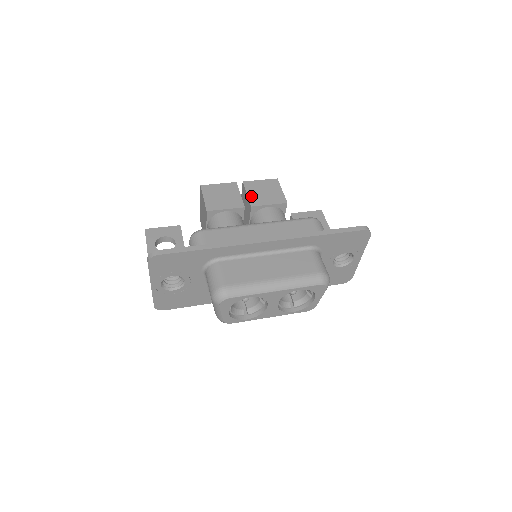
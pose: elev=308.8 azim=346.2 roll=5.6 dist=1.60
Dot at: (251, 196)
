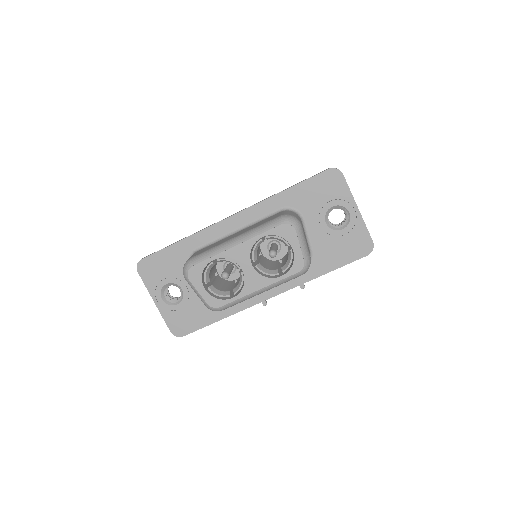
Dot at: occluded
